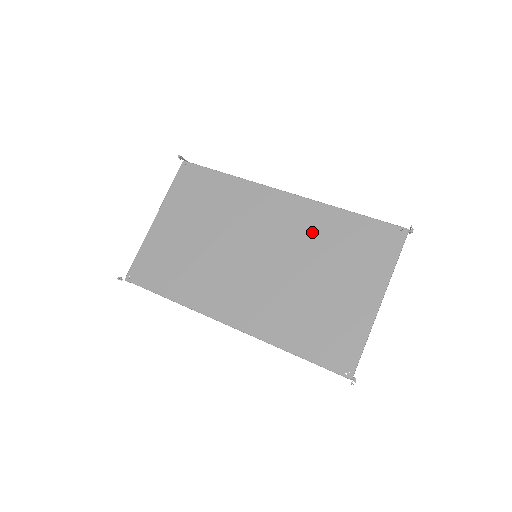
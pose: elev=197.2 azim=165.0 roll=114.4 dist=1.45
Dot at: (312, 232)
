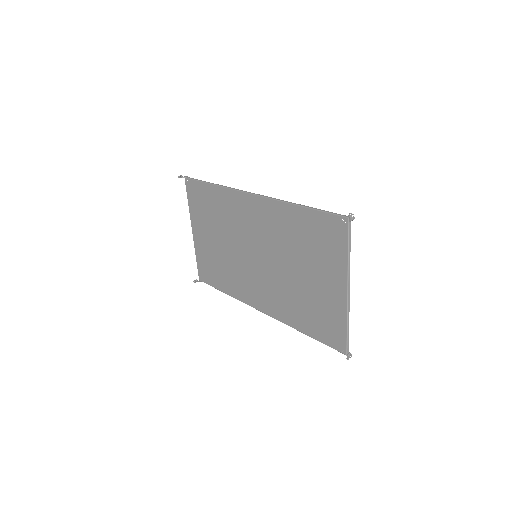
Dot at: (281, 231)
